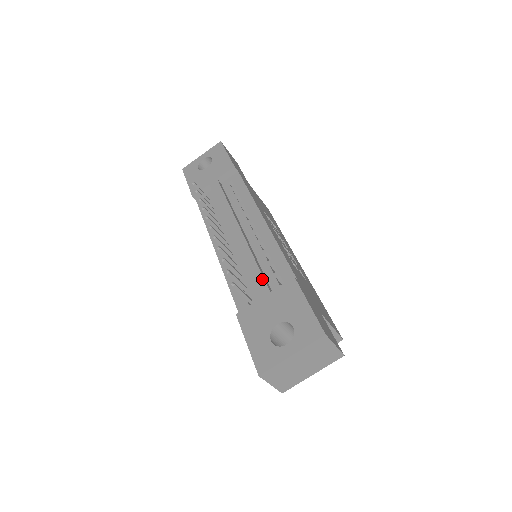
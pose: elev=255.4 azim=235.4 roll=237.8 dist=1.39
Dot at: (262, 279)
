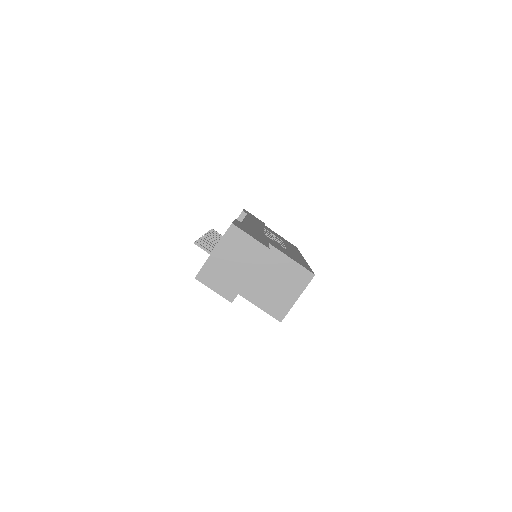
Dot at: occluded
